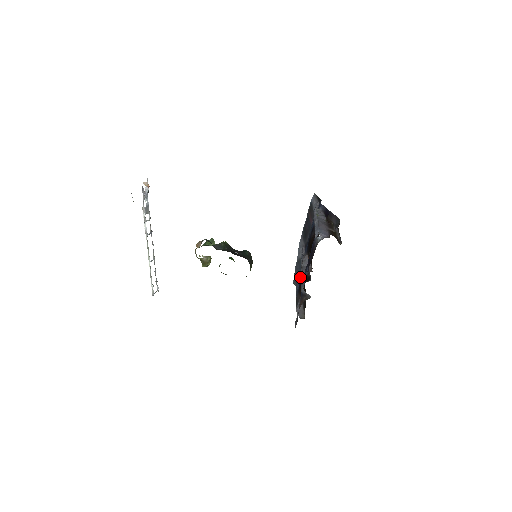
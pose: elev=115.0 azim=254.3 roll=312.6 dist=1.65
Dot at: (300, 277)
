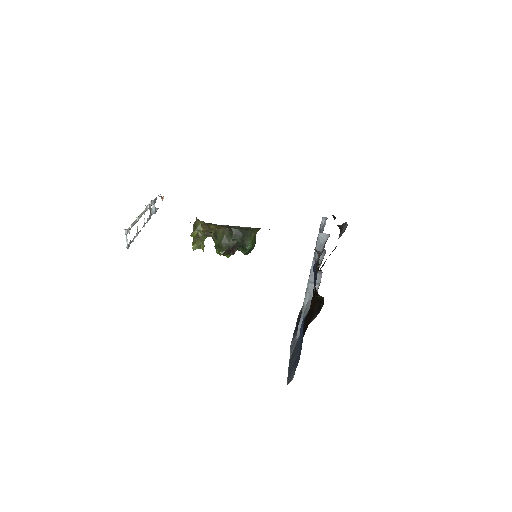
Dot at: (303, 325)
